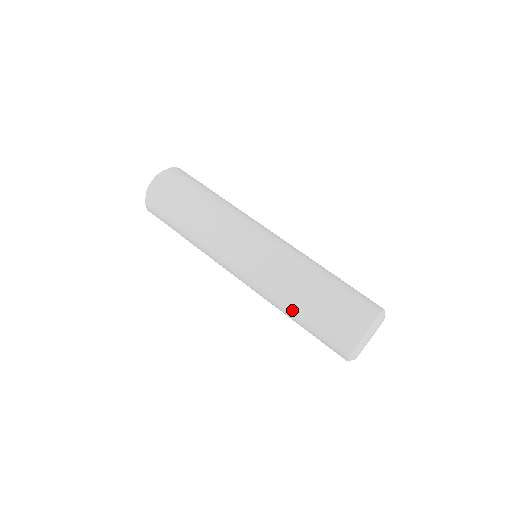
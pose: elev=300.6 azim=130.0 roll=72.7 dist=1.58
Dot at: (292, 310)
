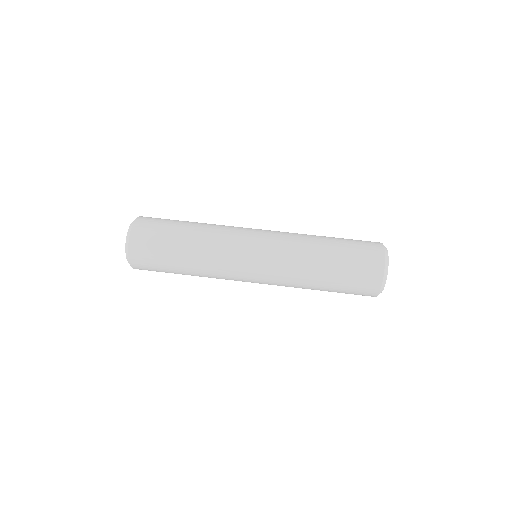
Dot at: (315, 289)
